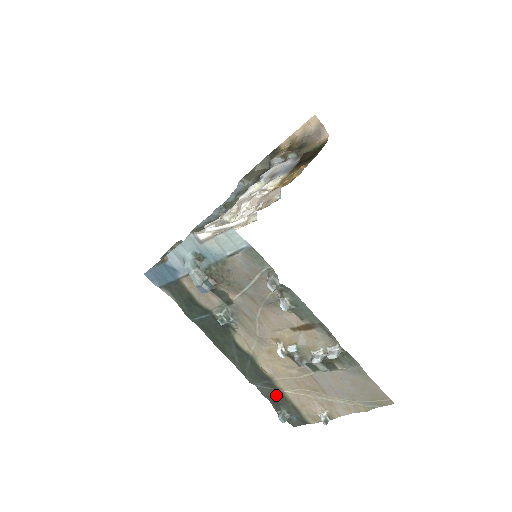
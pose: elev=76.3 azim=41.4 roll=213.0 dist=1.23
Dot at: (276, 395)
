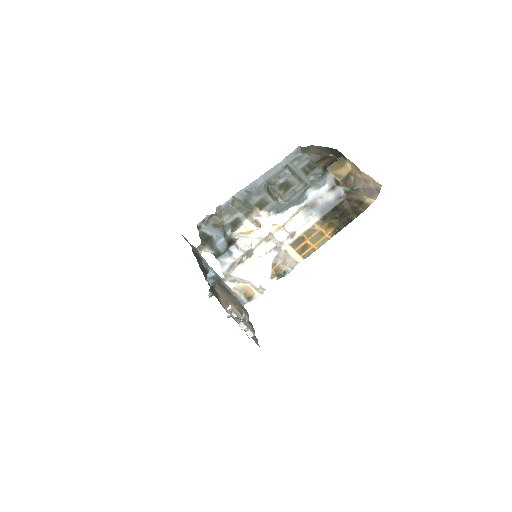
Dot at: (214, 291)
